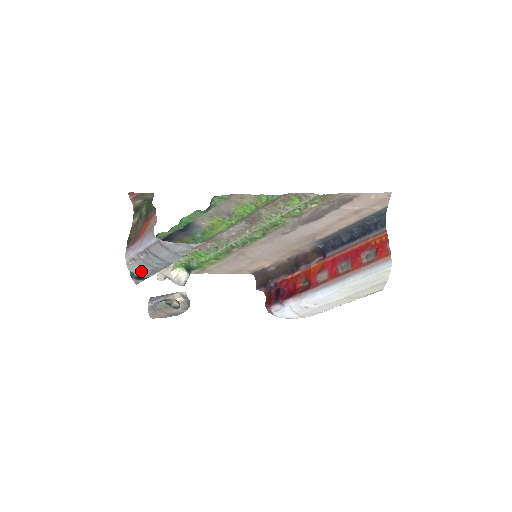
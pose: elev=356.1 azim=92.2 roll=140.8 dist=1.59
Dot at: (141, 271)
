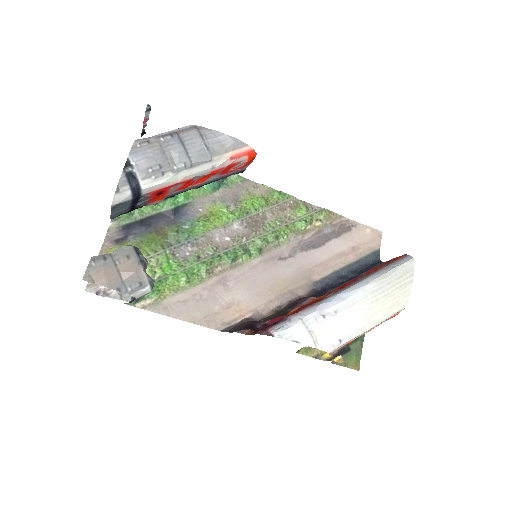
Dot at: (146, 160)
